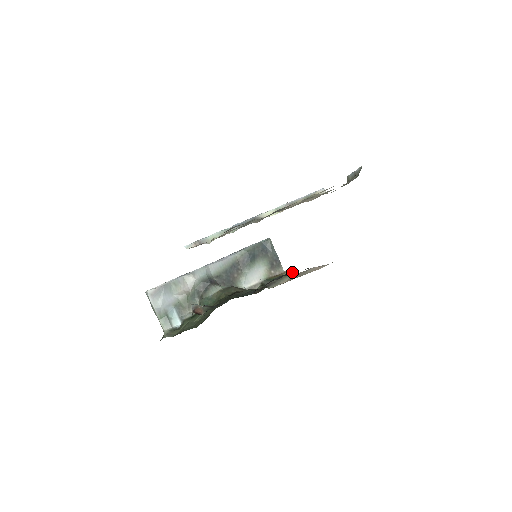
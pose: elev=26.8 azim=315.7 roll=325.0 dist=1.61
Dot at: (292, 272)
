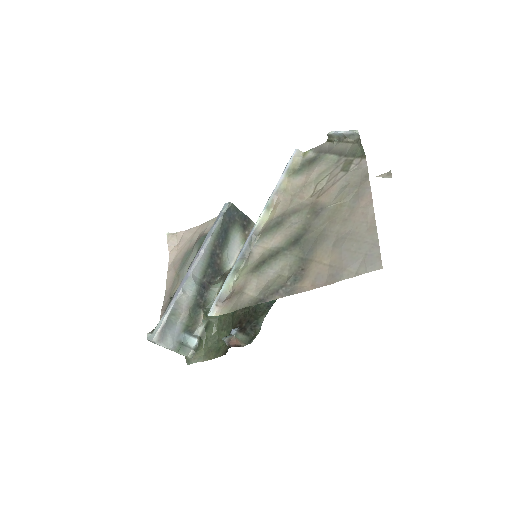
Dot at: occluded
